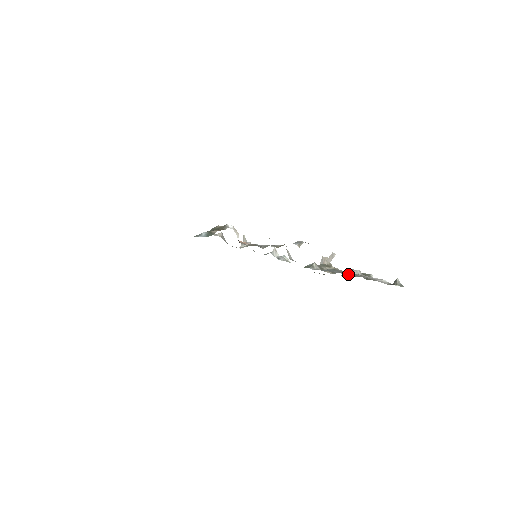
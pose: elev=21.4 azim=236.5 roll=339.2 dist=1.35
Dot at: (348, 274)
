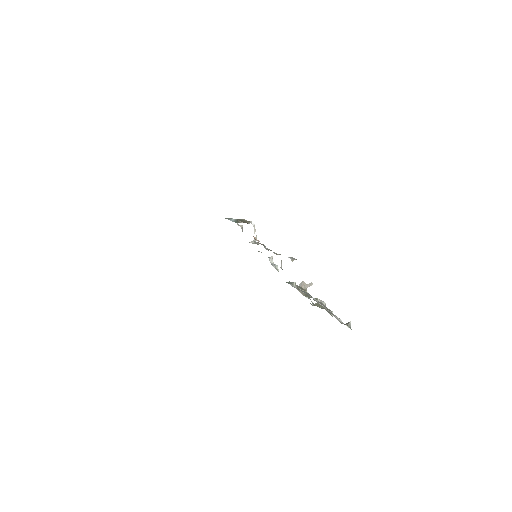
Dot at: (316, 300)
